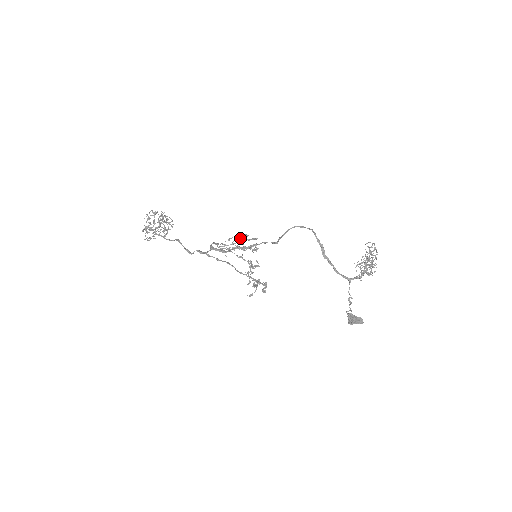
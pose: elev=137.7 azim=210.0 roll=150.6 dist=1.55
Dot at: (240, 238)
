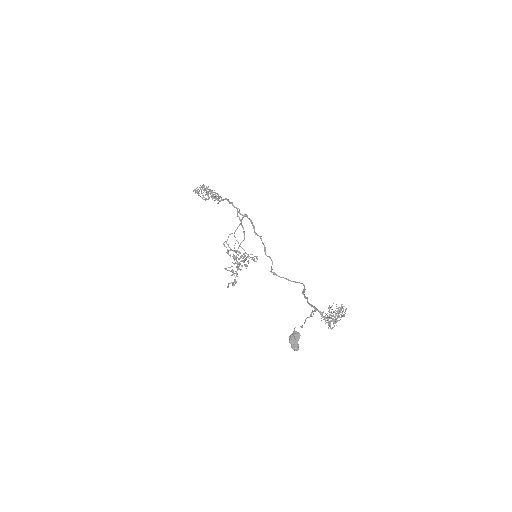
Dot at: occluded
